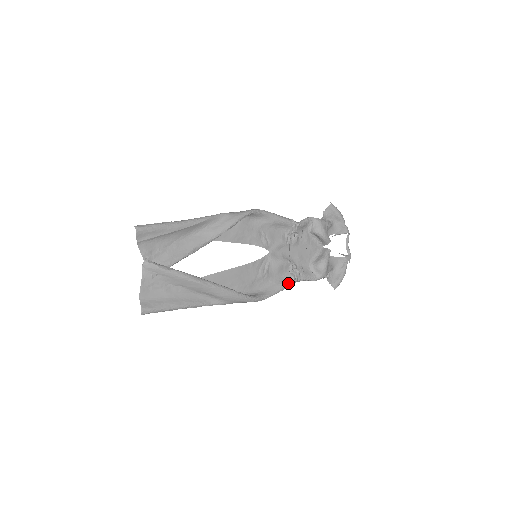
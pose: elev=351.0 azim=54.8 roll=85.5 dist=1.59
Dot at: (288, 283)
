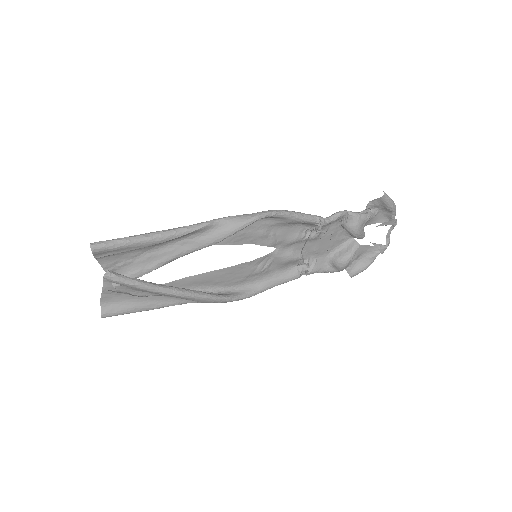
Dot at: (291, 278)
